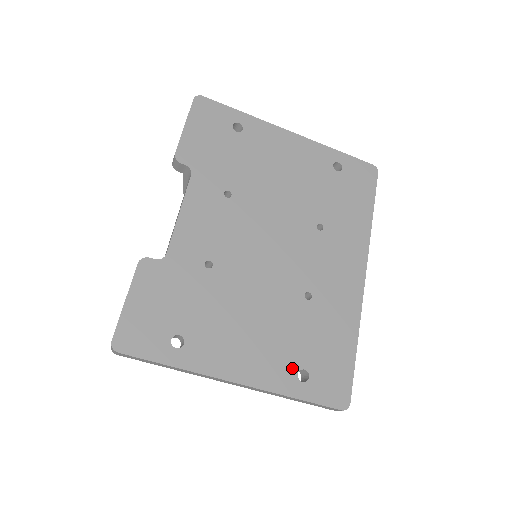
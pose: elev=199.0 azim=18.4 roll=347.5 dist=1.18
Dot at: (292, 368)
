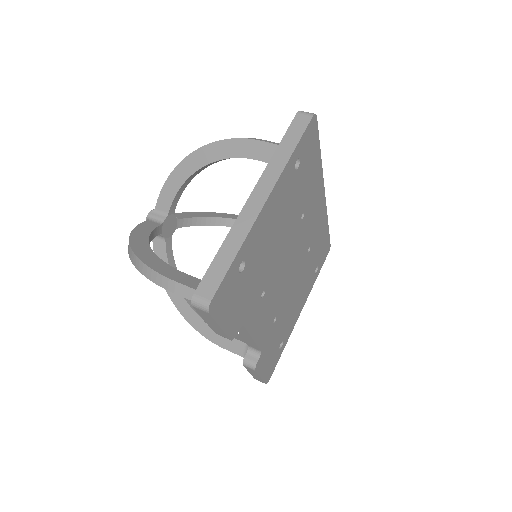
Dot at: (313, 276)
